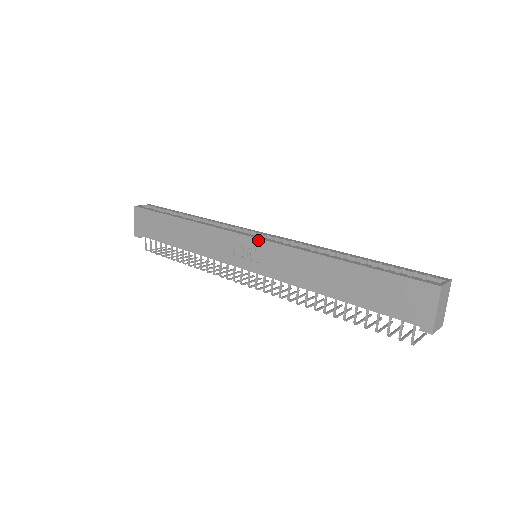
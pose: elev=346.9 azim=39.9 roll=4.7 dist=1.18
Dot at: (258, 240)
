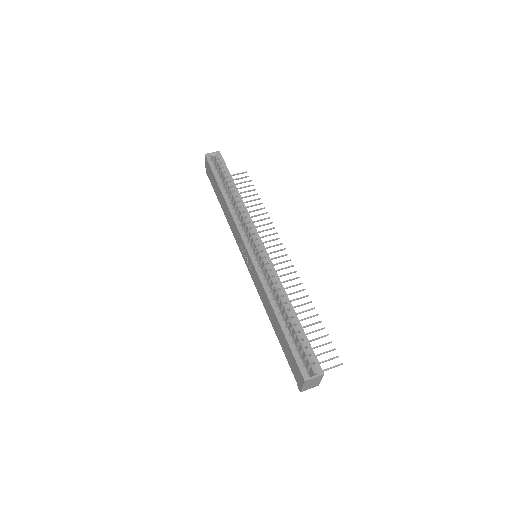
Dot at: (250, 257)
